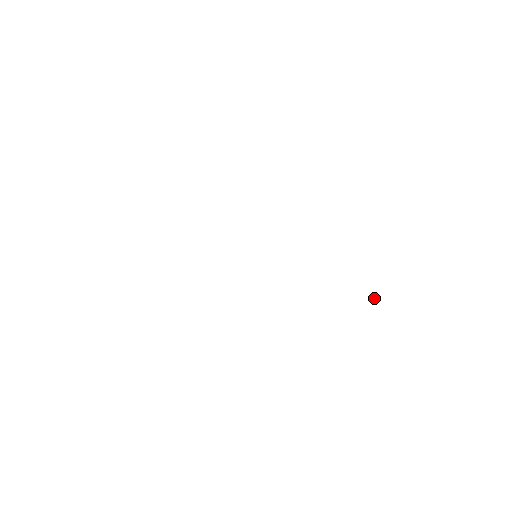
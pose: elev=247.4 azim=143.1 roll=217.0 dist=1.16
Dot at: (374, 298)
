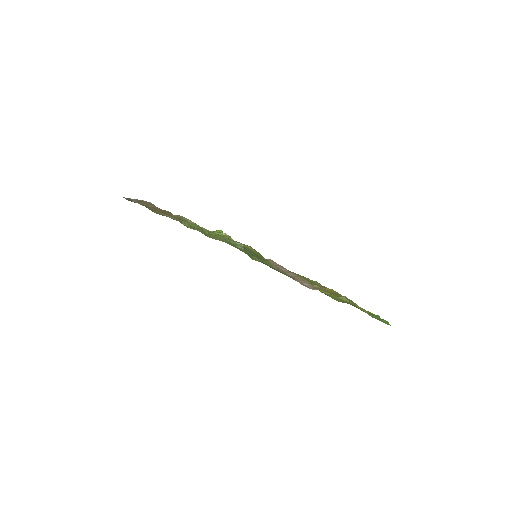
Dot at: (325, 294)
